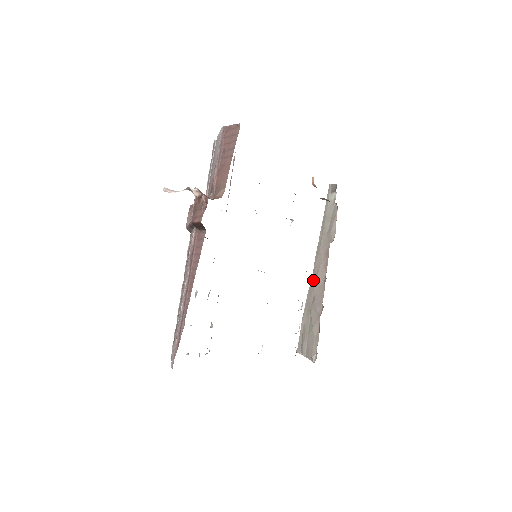
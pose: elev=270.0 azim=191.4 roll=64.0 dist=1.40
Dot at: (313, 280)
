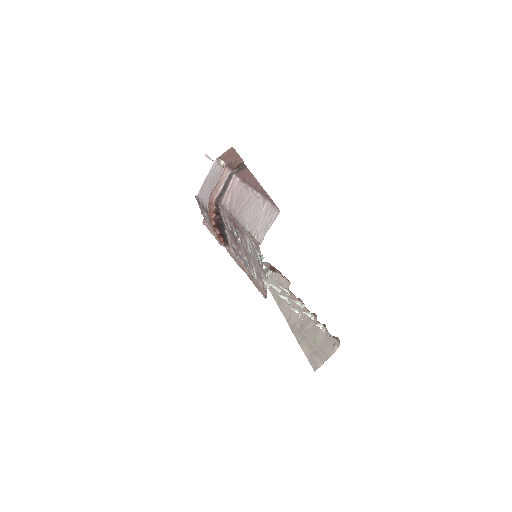
Dot at: (290, 319)
